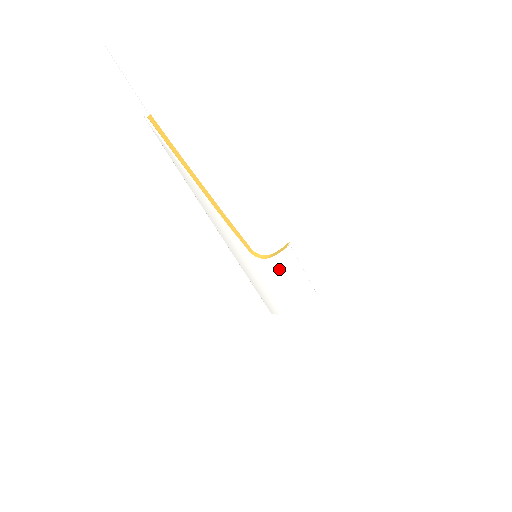
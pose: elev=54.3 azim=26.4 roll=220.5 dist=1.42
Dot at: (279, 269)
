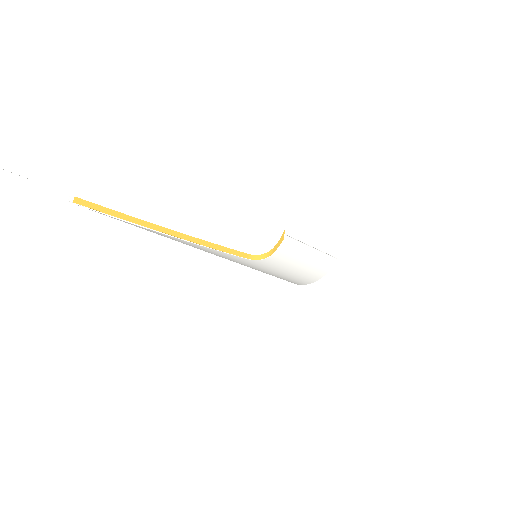
Dot at: (284, 259)
